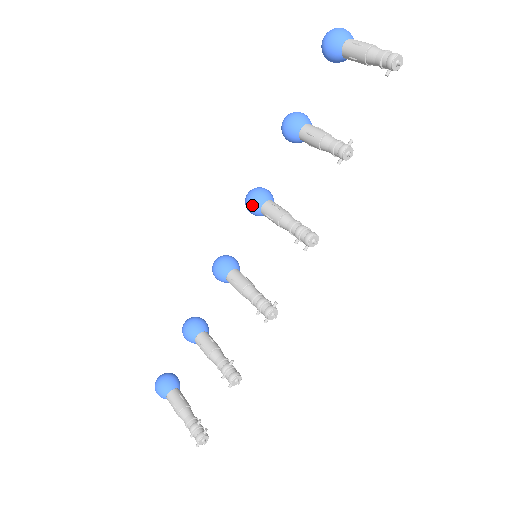
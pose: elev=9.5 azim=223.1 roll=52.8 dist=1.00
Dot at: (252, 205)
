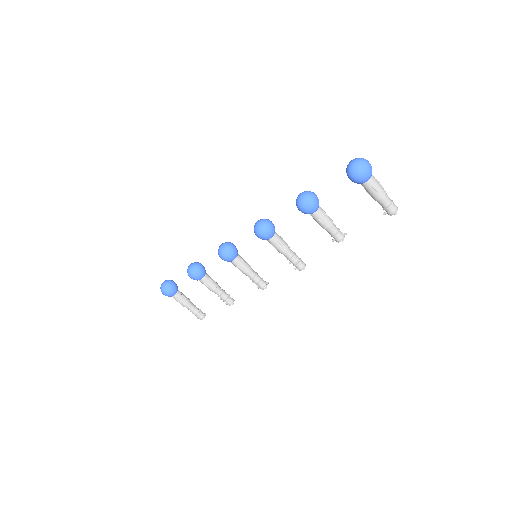
Dot at: (262, 239)
